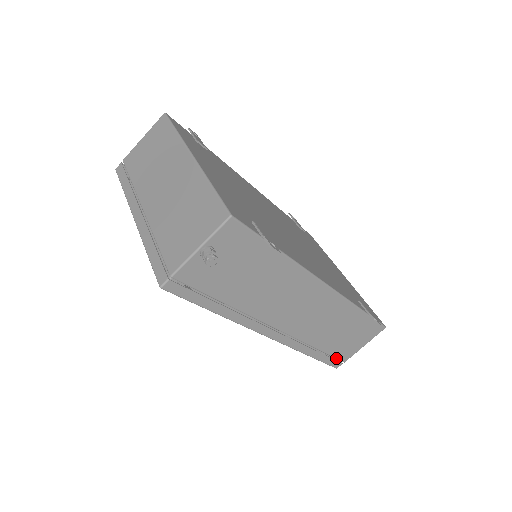
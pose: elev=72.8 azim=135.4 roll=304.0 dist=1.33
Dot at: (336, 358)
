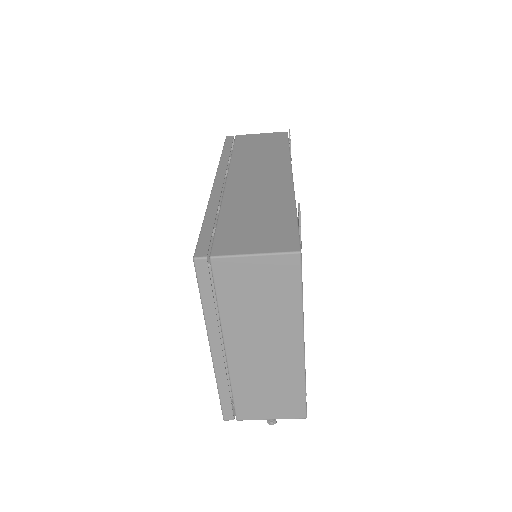
Dot at: occluded
